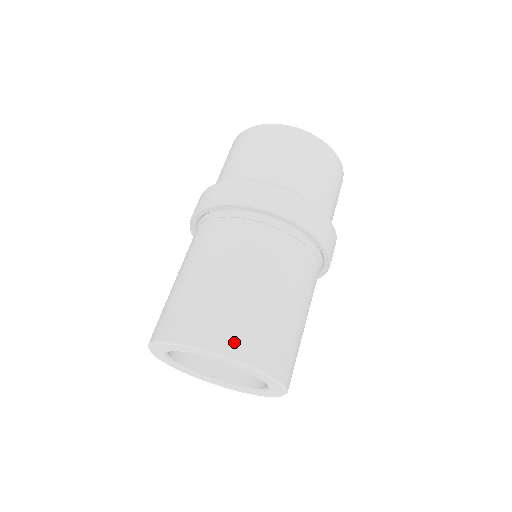
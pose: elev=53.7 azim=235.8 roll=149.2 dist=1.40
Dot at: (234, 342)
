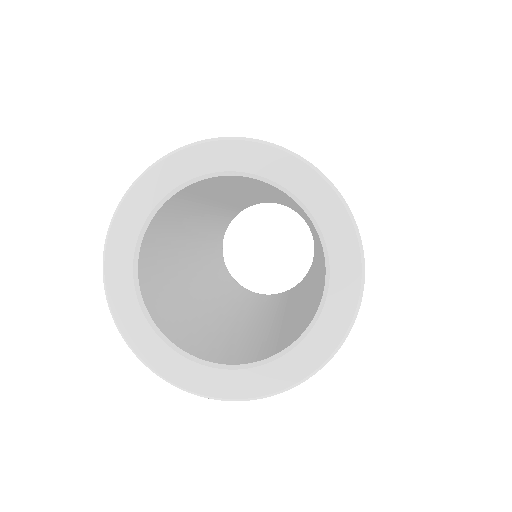
Dot at: occluded
